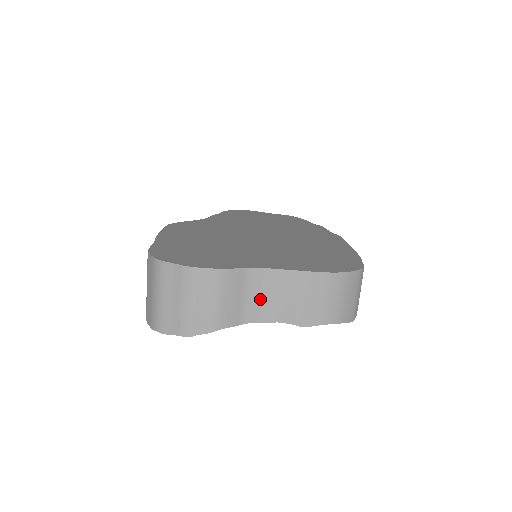
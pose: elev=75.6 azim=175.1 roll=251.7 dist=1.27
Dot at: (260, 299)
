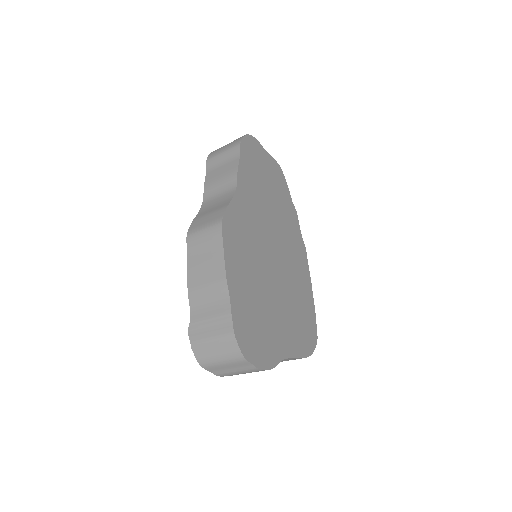
Dot at: occluded
